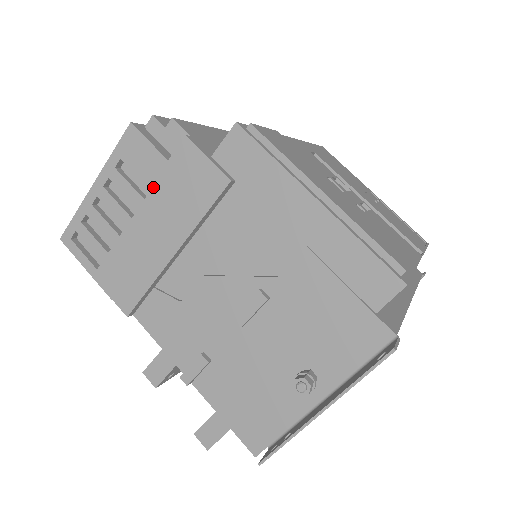
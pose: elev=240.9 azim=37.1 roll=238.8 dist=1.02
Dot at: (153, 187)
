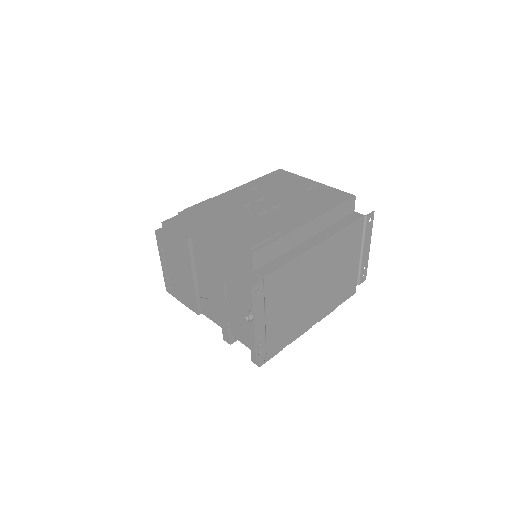
Dot at: (173, 254)
